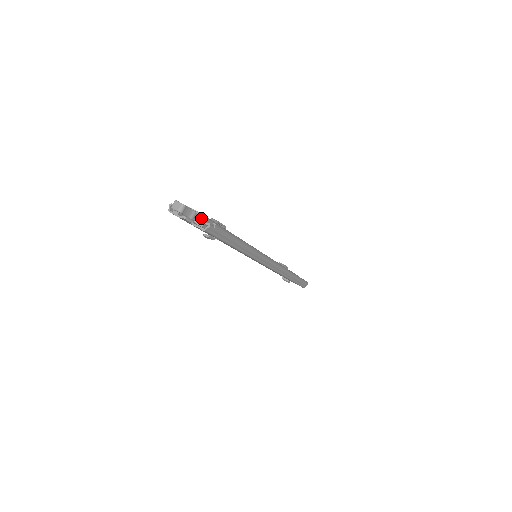
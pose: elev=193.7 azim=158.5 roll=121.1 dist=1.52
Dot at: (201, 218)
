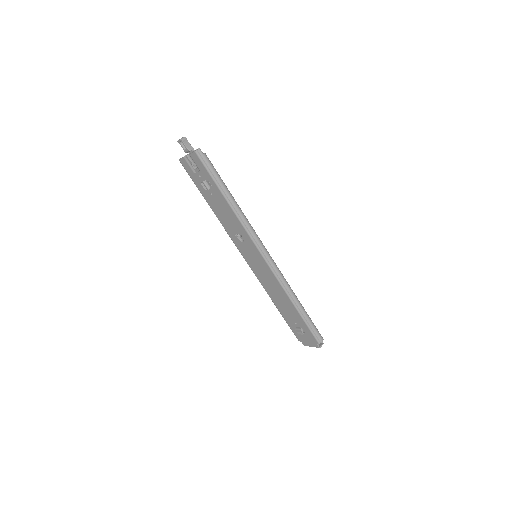
Dot at: occluded
